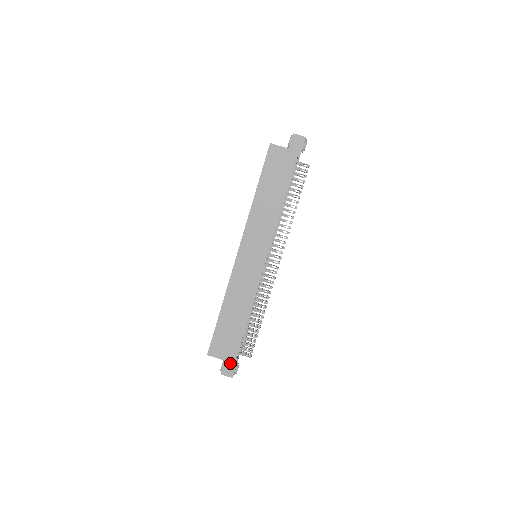
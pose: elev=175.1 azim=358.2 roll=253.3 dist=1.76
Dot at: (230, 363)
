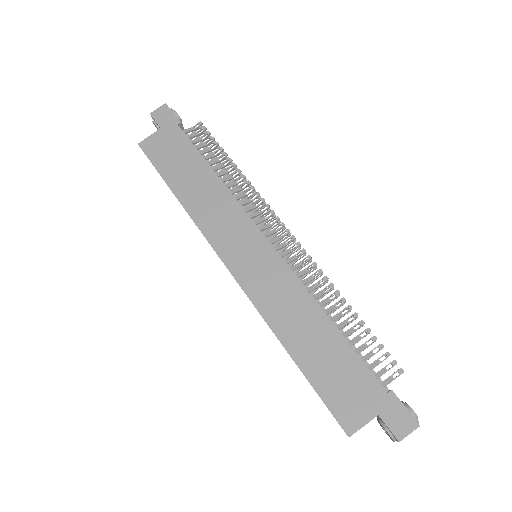
Dot at: (389, 409)
